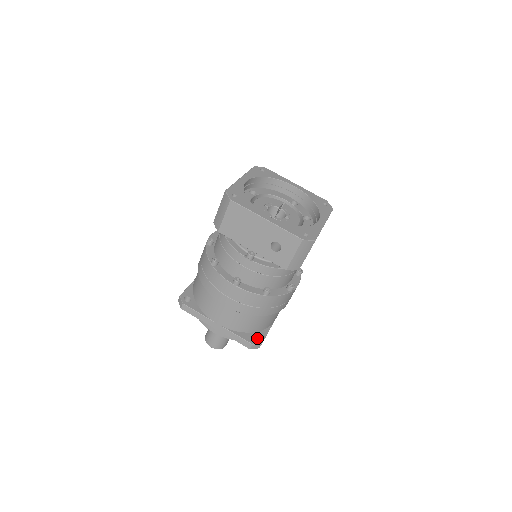
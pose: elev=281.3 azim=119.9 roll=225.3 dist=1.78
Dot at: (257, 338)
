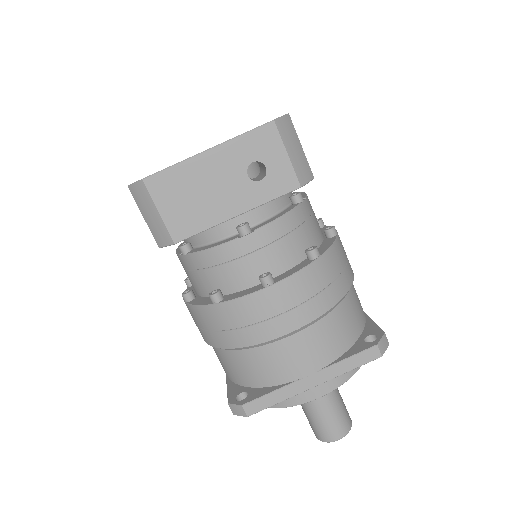
Dot at: (371, 337)
